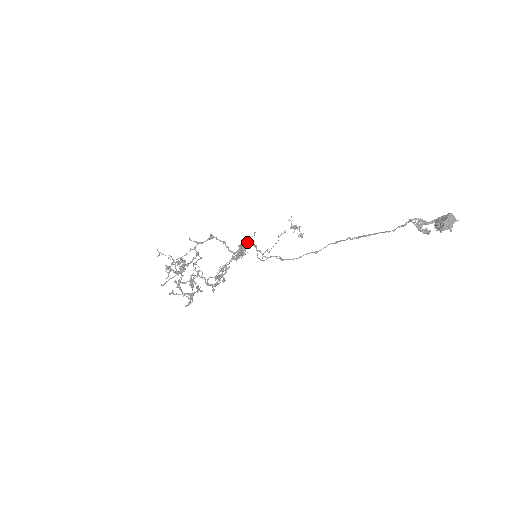
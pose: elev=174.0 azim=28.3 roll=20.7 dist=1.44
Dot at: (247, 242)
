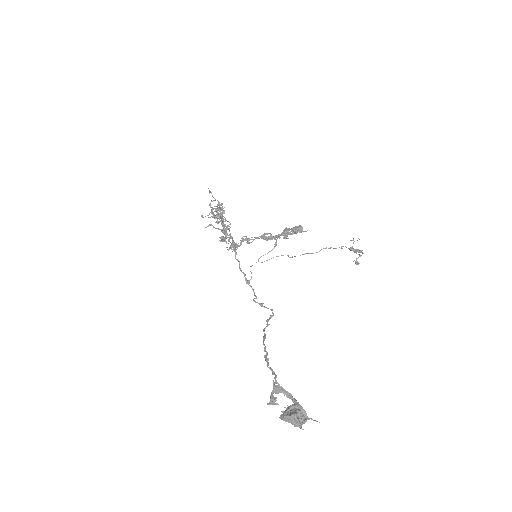
Dot at: (300, 229)
